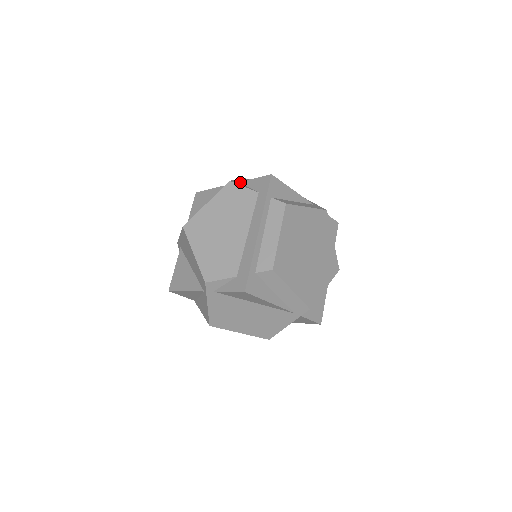
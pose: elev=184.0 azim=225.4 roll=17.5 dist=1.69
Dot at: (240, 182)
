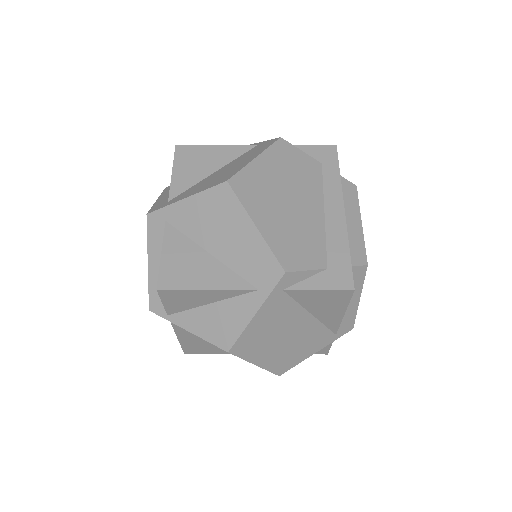
Dot at: occluded
